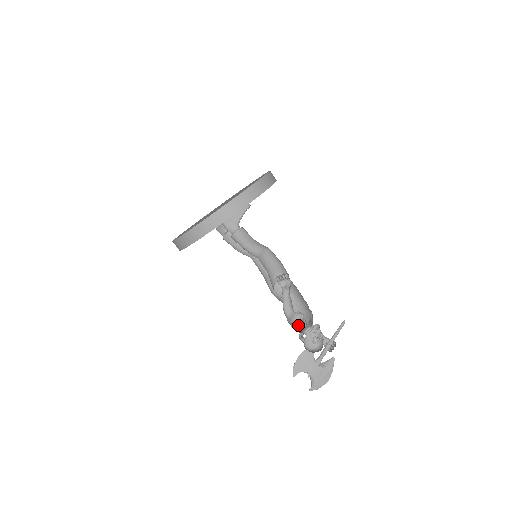
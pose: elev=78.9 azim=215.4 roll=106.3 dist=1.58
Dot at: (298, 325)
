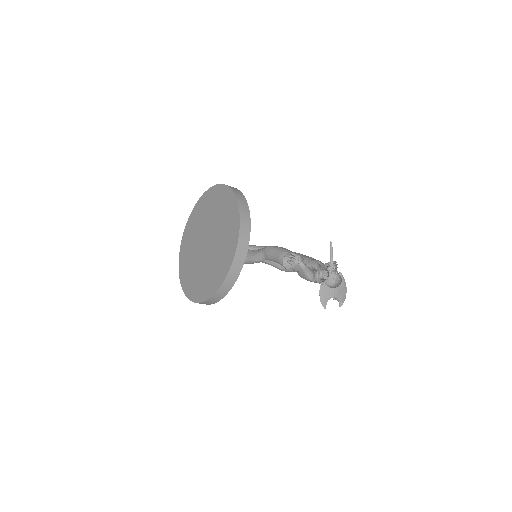
Dot at: occluded
